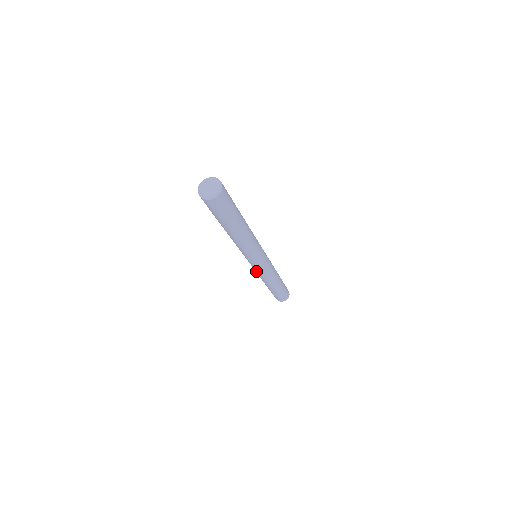
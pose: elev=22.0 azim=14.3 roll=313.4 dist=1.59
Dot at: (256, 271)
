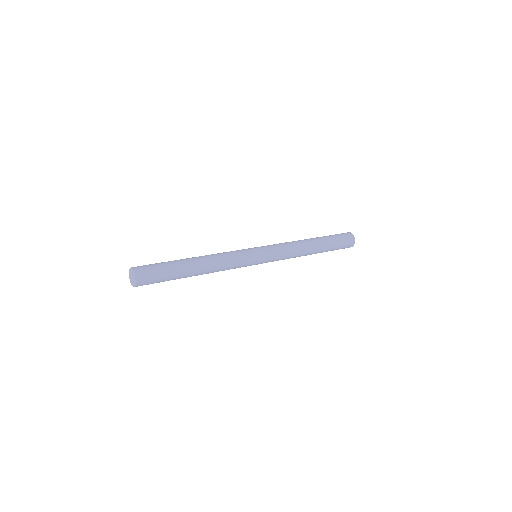
Dot at: occluded
